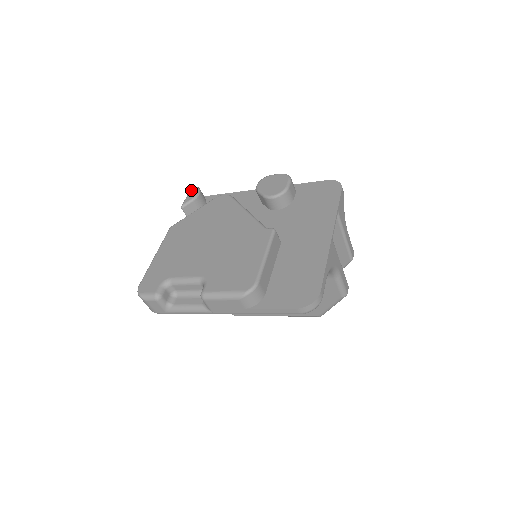
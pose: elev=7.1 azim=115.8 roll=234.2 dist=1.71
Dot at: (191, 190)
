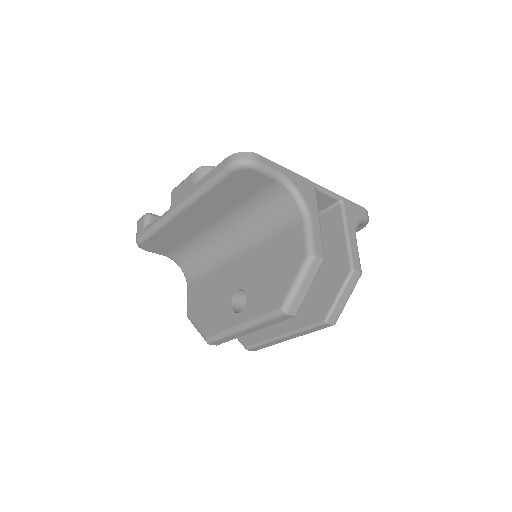
Dot at: occluded
